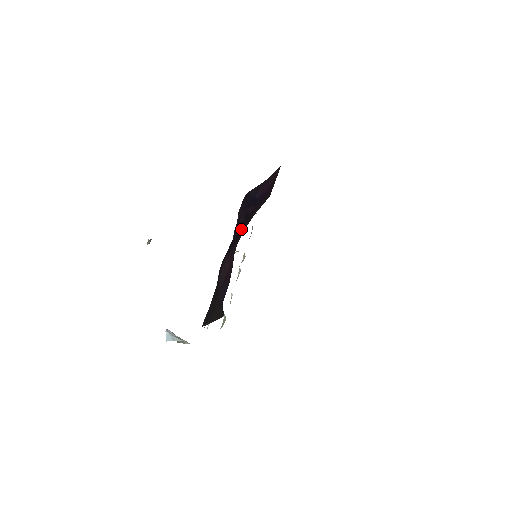
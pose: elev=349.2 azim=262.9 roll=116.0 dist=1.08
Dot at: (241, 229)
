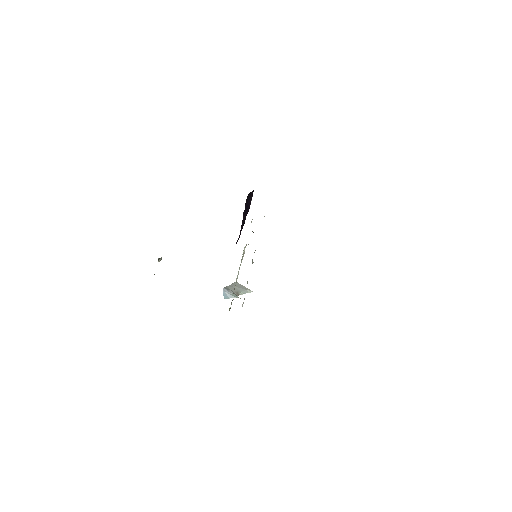
Dot at: (240, 234)
